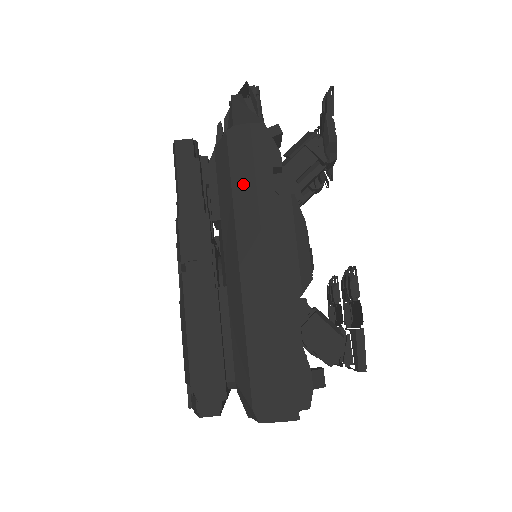
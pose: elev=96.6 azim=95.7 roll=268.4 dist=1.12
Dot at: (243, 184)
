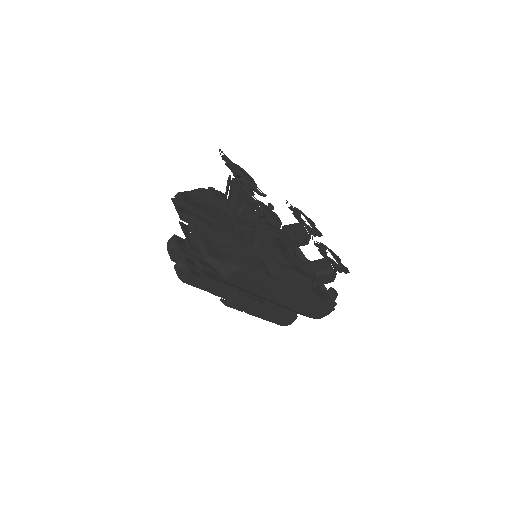
Dot at: (254, 287)
